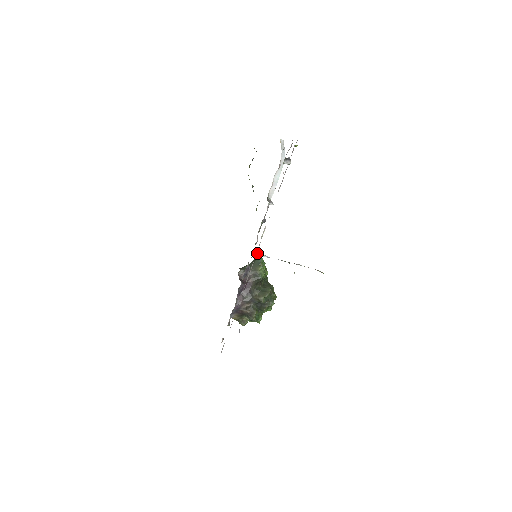
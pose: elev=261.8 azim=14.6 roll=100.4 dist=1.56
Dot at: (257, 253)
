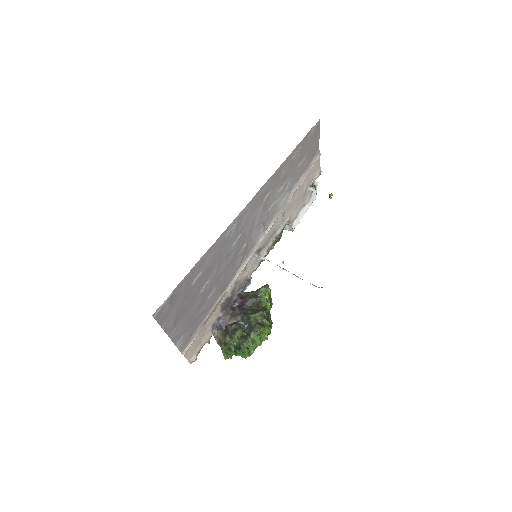
Dot at: (258, 253)
